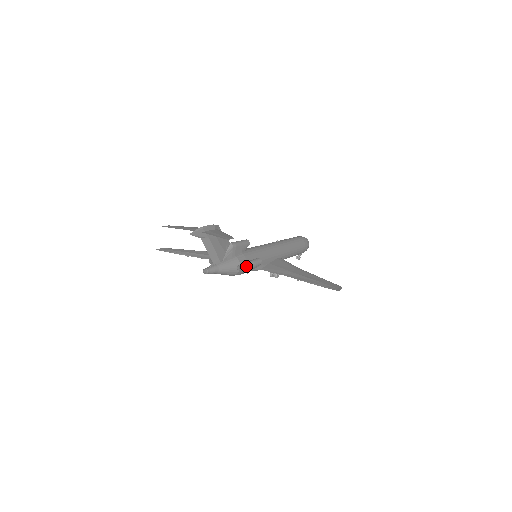
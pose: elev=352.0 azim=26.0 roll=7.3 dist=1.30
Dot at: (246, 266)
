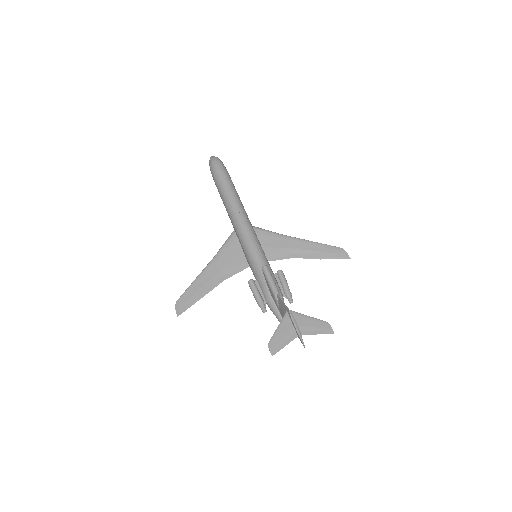
Dot at: (291, 294)
